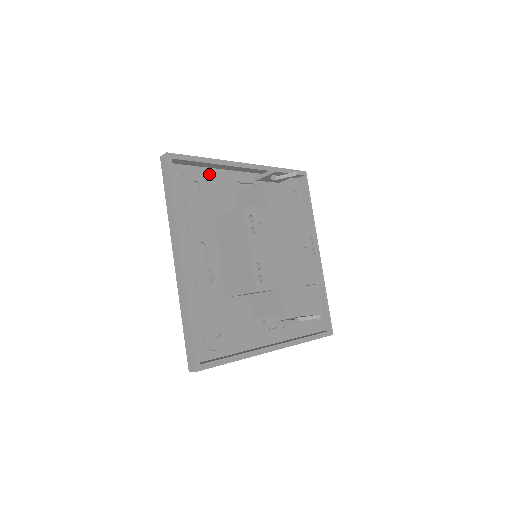
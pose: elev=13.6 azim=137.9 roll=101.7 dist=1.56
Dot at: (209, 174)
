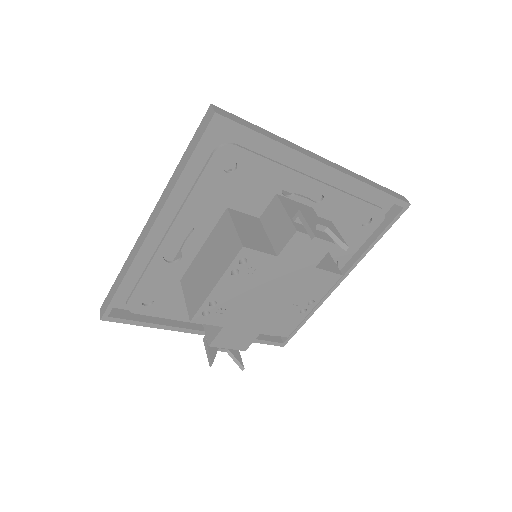
Dot at: (260, 159)
